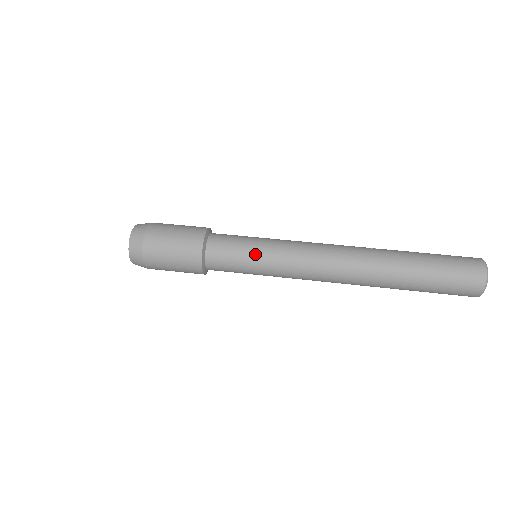
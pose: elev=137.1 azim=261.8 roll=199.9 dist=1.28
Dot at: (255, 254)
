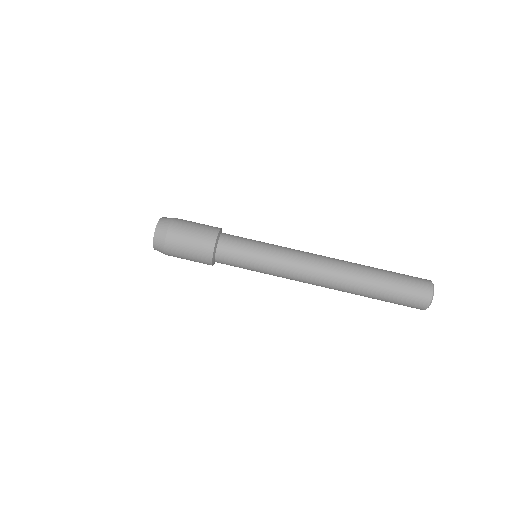
Dot at: (256, 257)
